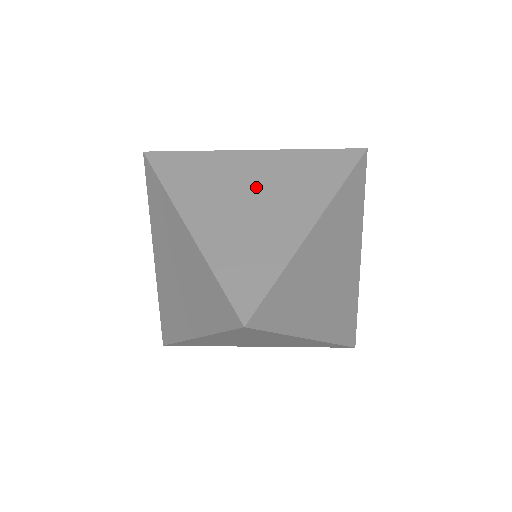
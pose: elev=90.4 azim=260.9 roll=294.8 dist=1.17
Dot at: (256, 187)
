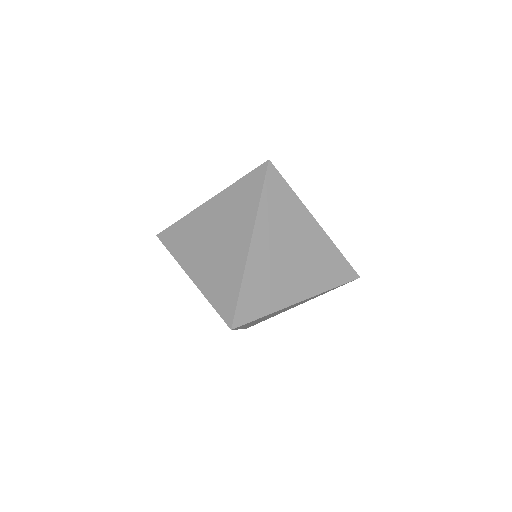
Dot at: (299, 250)
